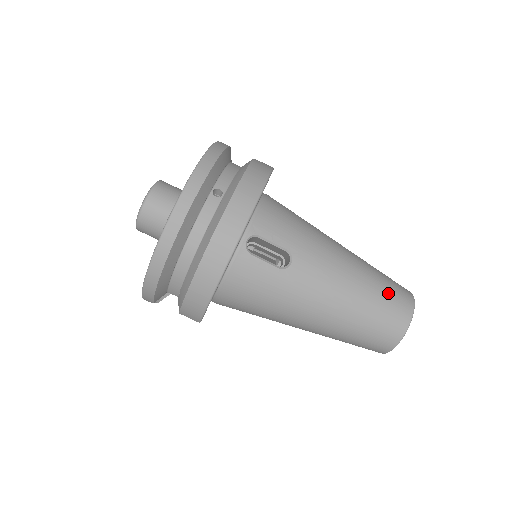
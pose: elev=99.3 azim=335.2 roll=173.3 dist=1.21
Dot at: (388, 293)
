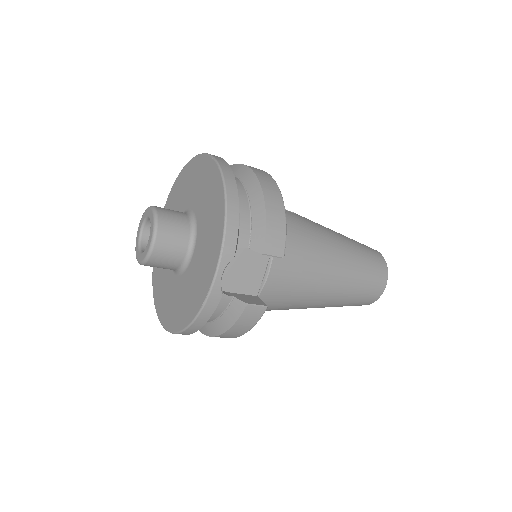
Dot at: occluded
